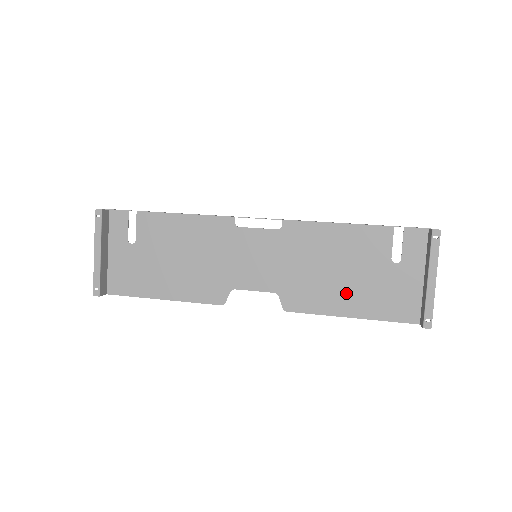
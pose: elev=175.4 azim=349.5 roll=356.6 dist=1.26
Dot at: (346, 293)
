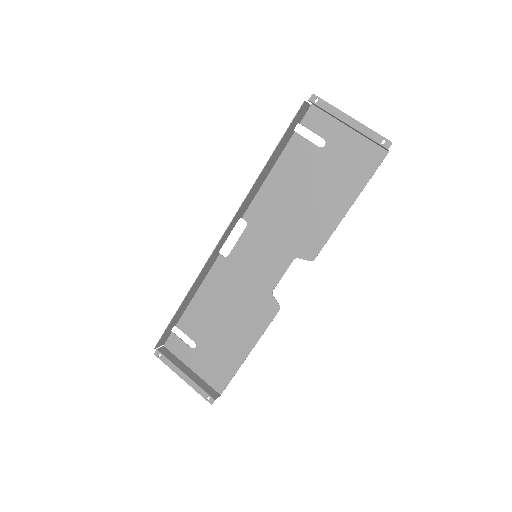
Dot at: (326, 201)
